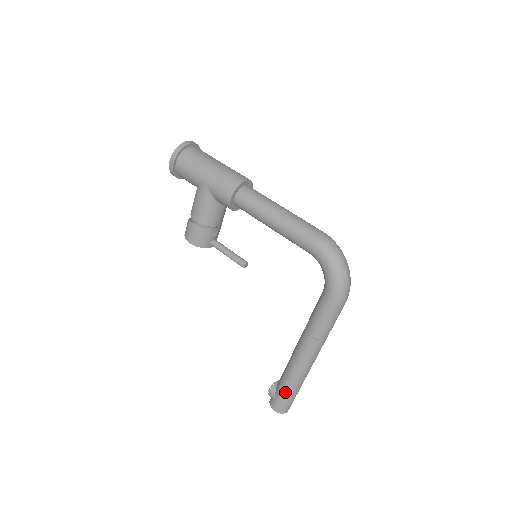
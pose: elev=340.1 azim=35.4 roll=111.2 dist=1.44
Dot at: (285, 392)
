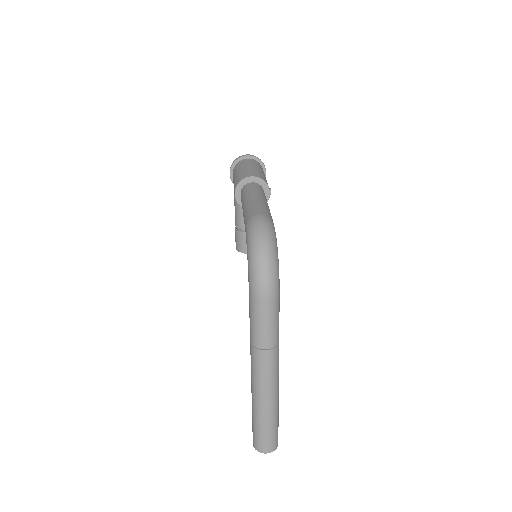
Dot at: (252, 419)
